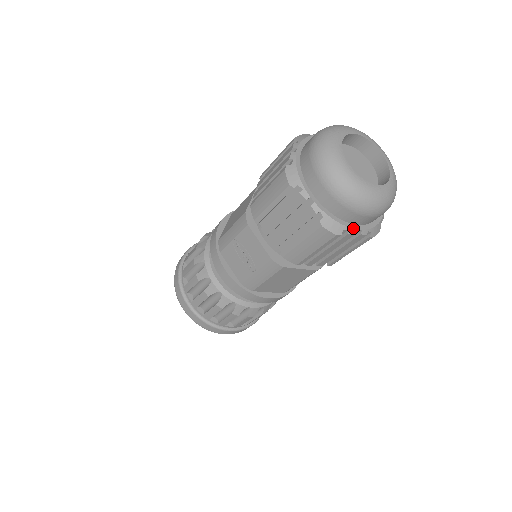
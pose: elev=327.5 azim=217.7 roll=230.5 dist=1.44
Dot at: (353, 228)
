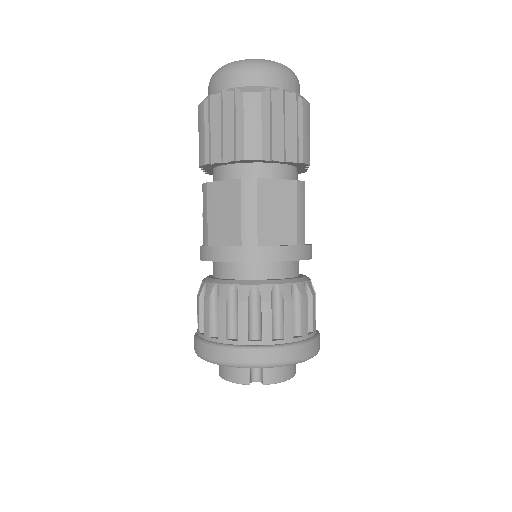
Dot at: (219, 91)
